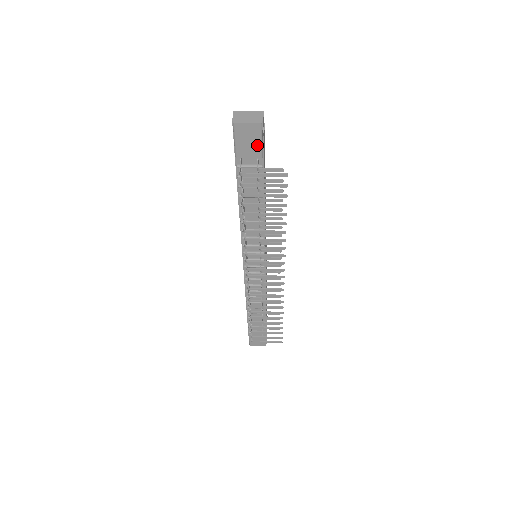
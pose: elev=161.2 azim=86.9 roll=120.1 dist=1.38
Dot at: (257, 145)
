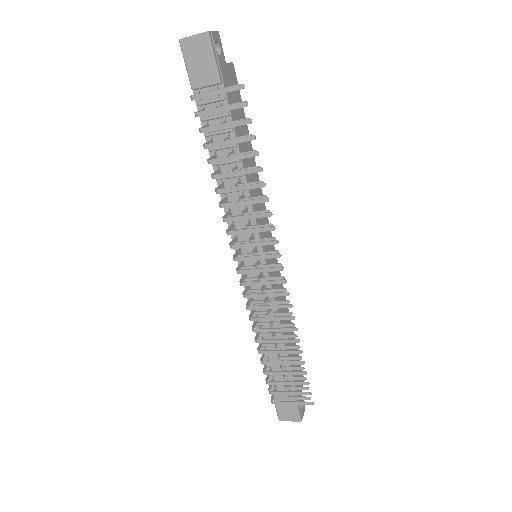
Dot at: (210, 64)
